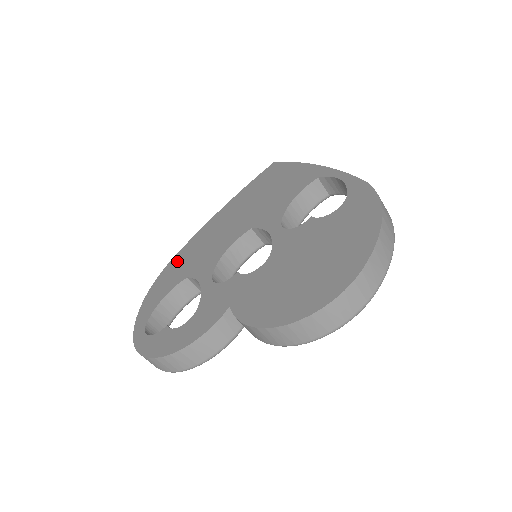
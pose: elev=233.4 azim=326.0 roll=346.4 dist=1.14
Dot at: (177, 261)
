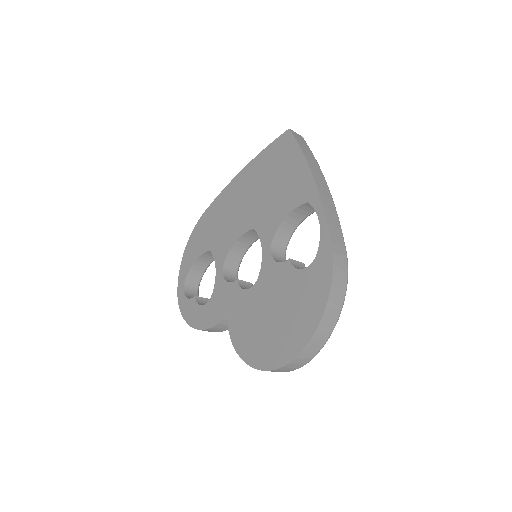
Dot at: (206, 220)
